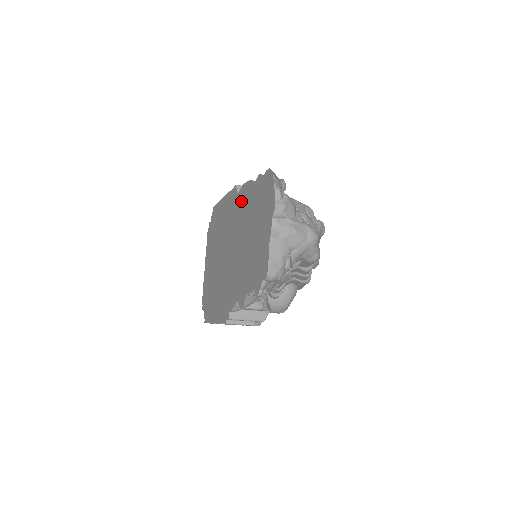
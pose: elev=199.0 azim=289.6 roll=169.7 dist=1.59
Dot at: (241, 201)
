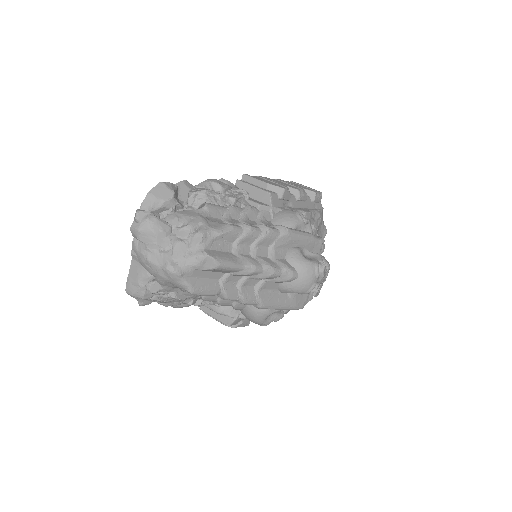
Dot at: occluded
